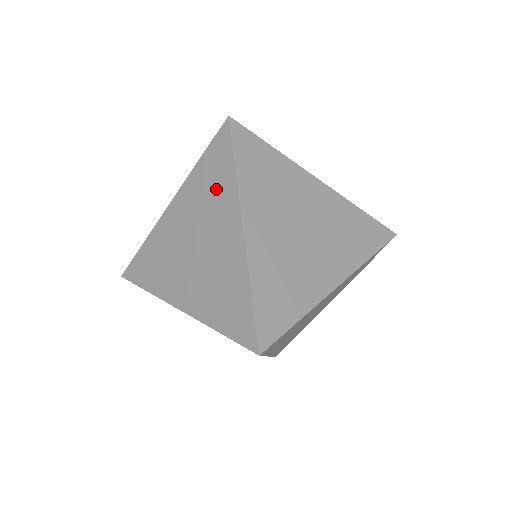
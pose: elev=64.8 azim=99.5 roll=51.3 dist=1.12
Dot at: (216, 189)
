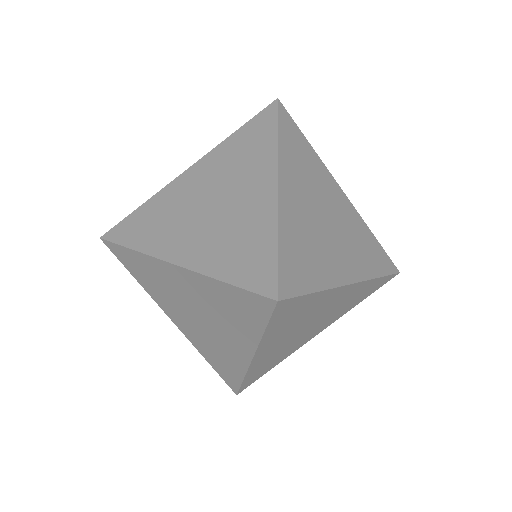
Dot at: (235, 319)
